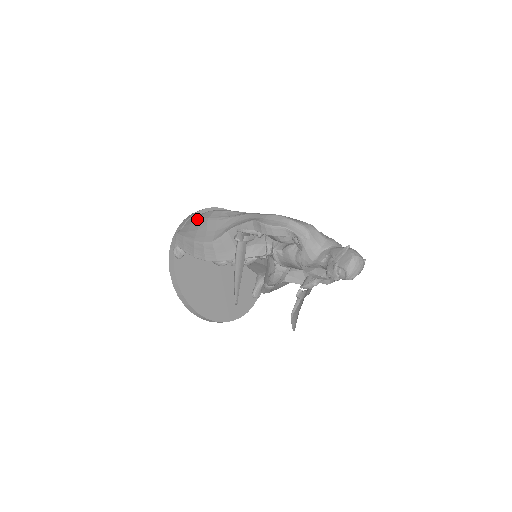
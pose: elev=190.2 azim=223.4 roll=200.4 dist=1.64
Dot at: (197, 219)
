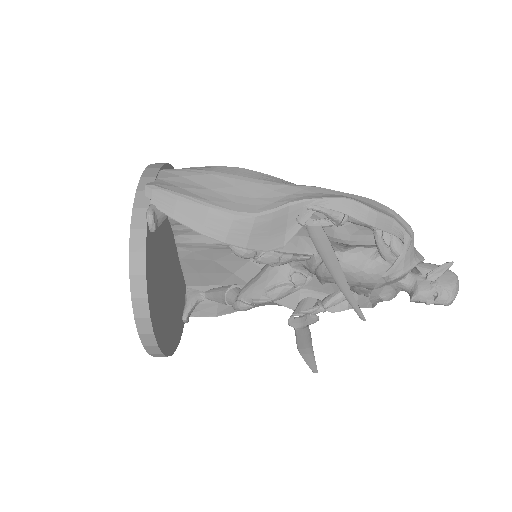
Dot at: (202, 172)
